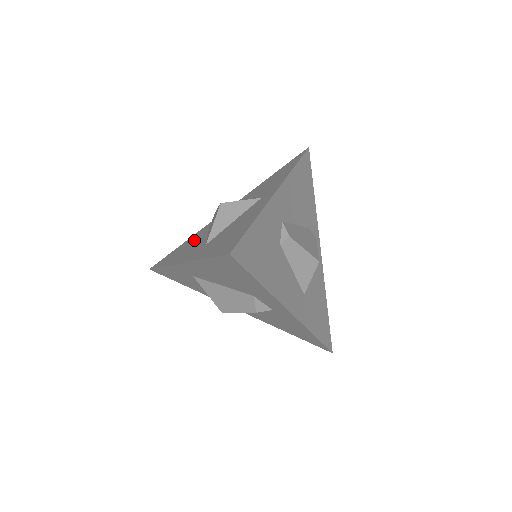
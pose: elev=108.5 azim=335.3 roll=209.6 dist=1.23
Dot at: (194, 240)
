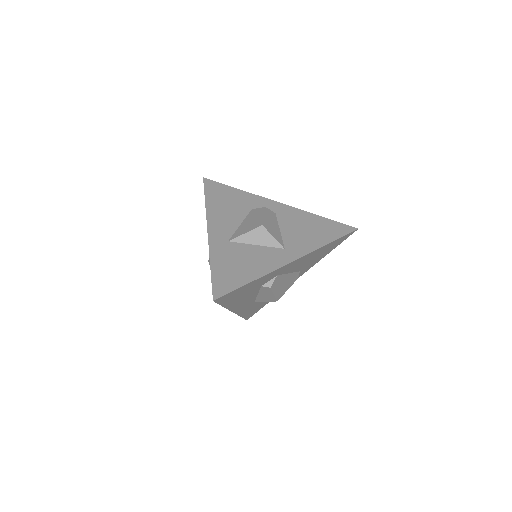
Dot at: (237, 206)
